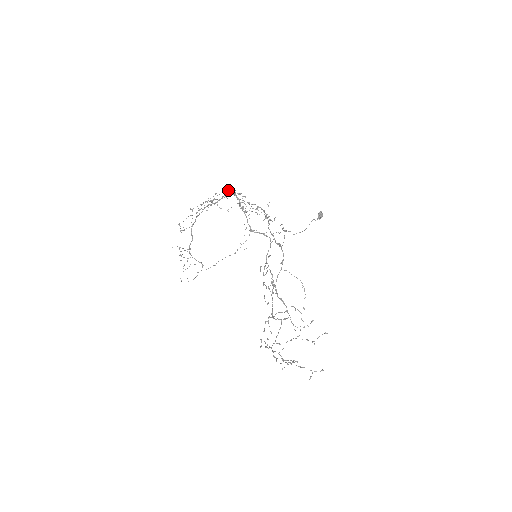
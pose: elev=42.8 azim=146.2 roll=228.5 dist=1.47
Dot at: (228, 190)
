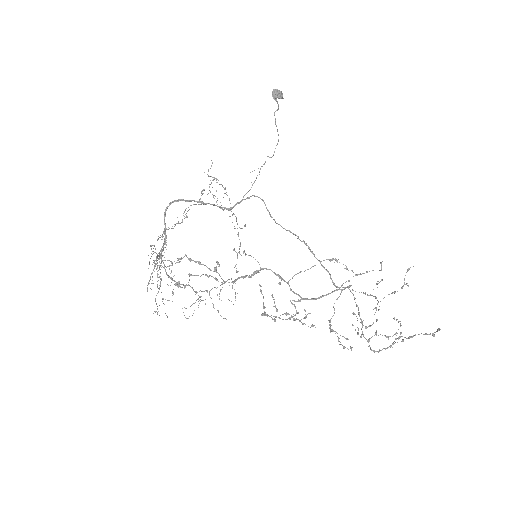
Dot at: (150, 258)
